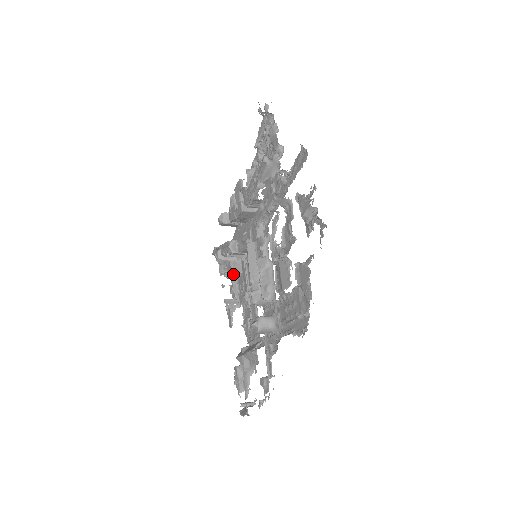
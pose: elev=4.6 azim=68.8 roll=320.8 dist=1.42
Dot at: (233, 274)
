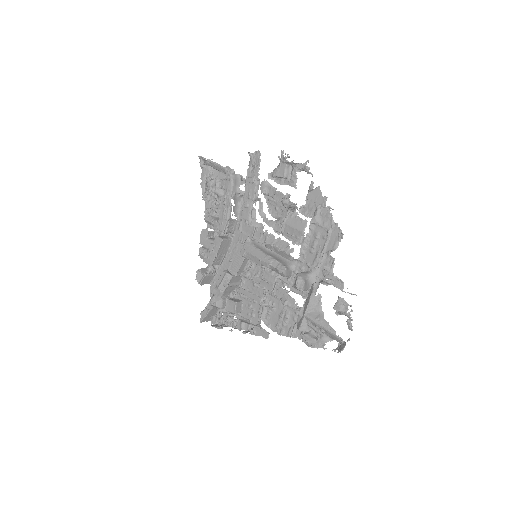
Dot at: (237, 305)
